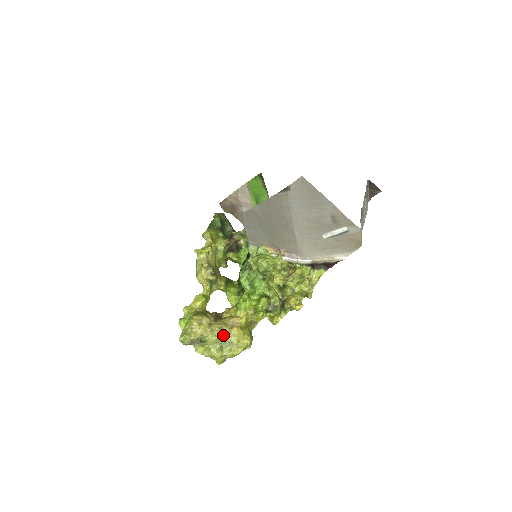
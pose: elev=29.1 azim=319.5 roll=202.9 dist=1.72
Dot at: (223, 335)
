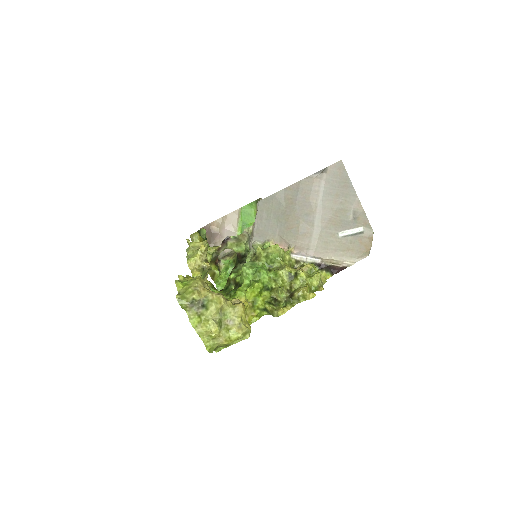
Dot at: (226, 308)
